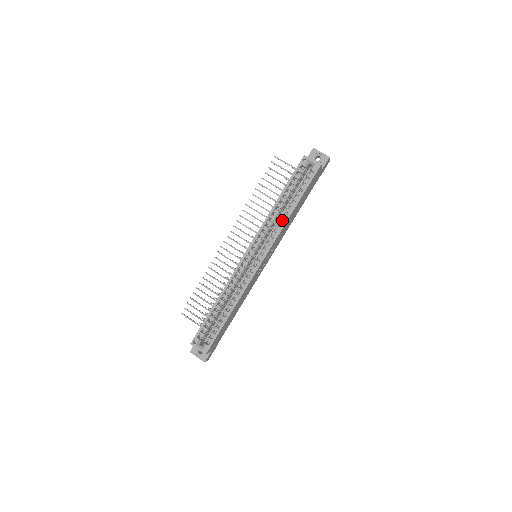
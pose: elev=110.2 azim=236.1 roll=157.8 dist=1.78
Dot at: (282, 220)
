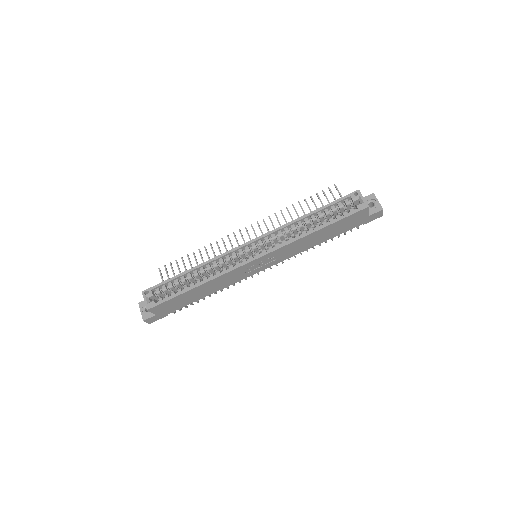
Dot at: (300, 235)
